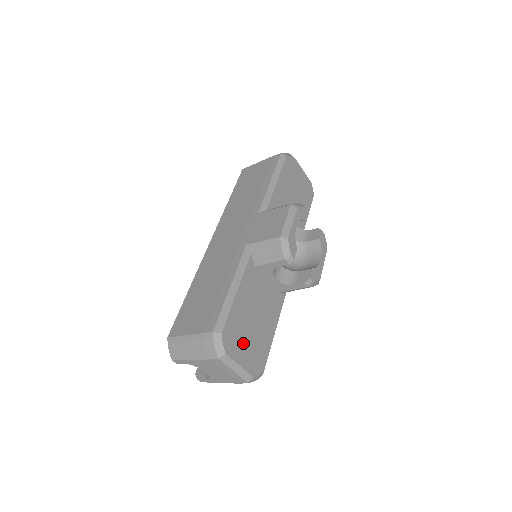
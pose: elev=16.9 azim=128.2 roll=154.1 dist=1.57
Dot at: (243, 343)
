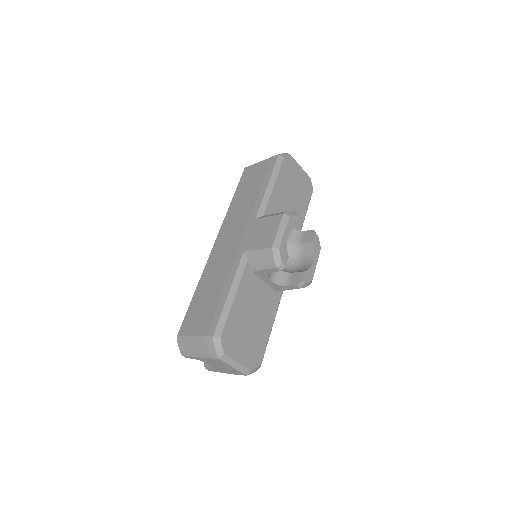
Dot at: (241, 342)
